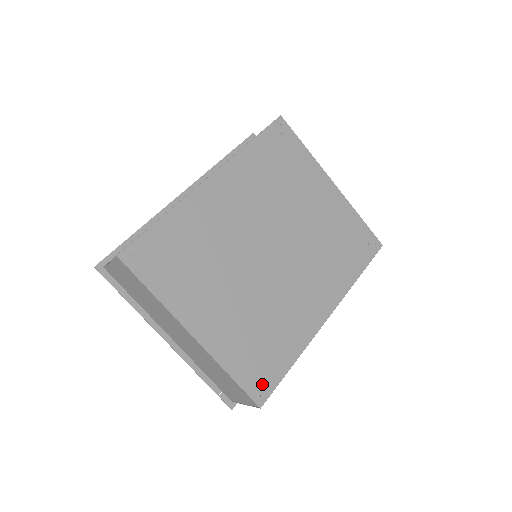
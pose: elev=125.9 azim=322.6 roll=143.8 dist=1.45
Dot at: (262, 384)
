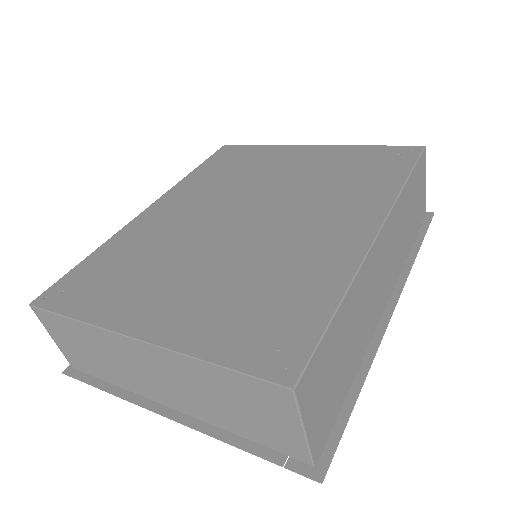
Dot at: (283, 352)
